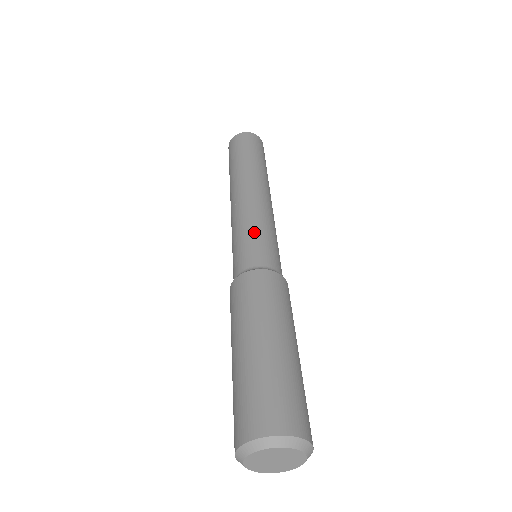
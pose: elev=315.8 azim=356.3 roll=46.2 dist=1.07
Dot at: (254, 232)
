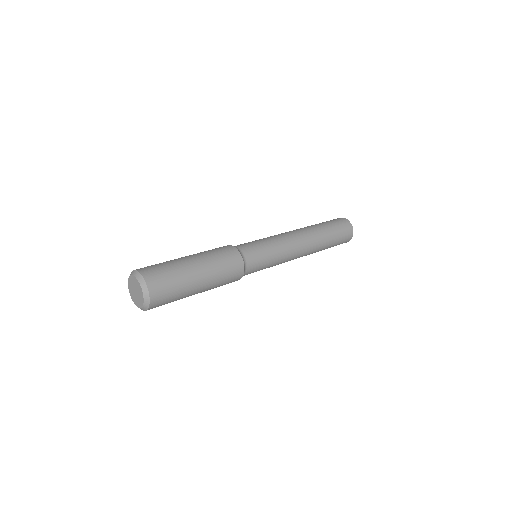
Dot at: occluded
